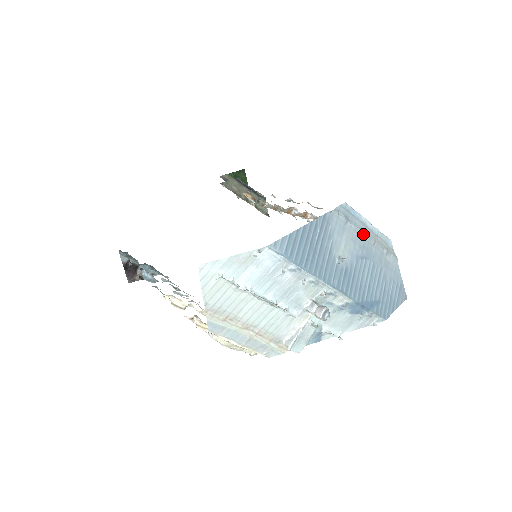
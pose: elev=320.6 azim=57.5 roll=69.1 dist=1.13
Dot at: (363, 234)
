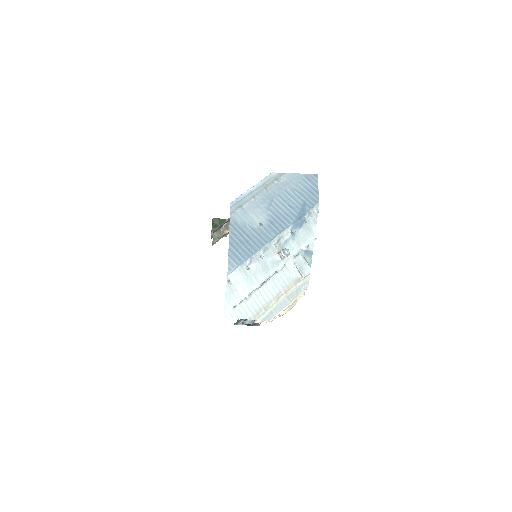
Dot at: (256, 197)
